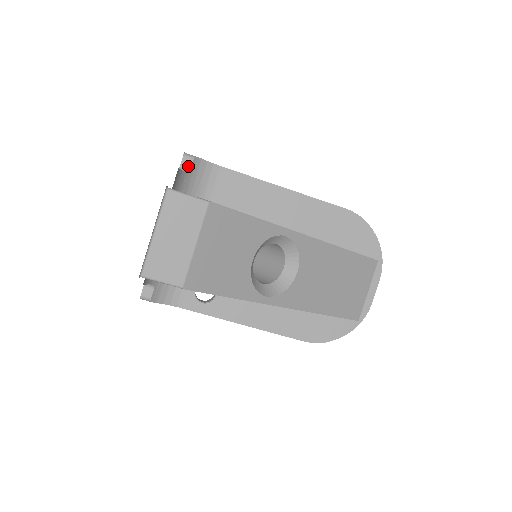
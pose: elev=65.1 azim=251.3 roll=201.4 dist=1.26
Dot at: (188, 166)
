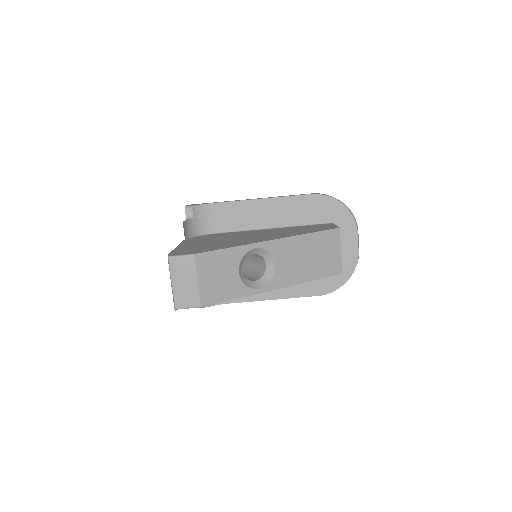
Dot at: (191, 214)
